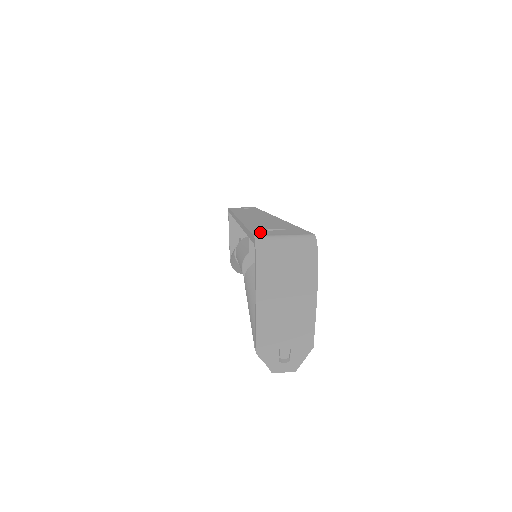
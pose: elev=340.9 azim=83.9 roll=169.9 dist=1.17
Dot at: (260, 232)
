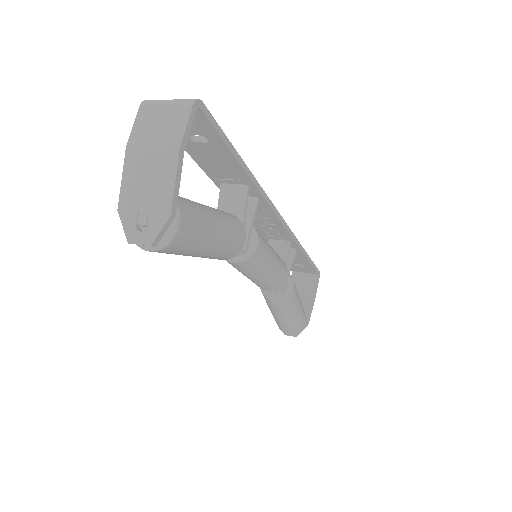
Dot at: occluded
